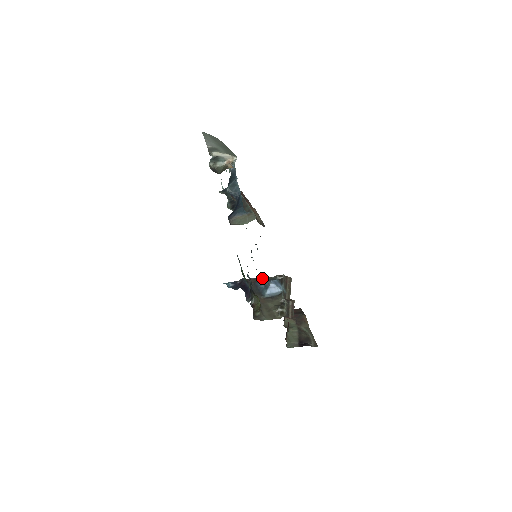
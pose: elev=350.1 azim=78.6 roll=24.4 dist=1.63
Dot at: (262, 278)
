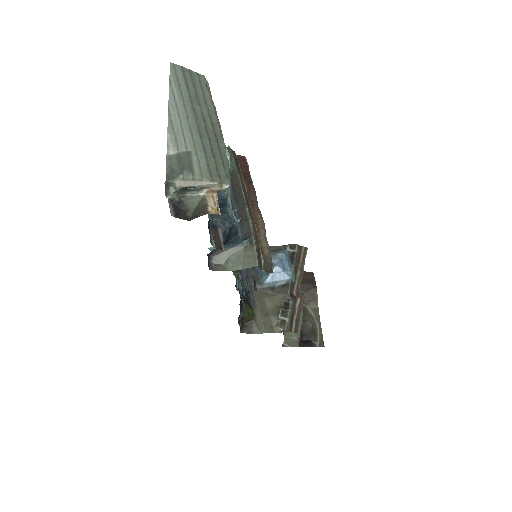
Dot at: occluded
